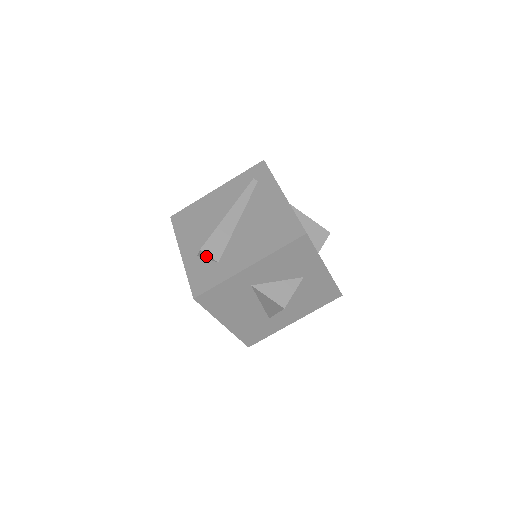
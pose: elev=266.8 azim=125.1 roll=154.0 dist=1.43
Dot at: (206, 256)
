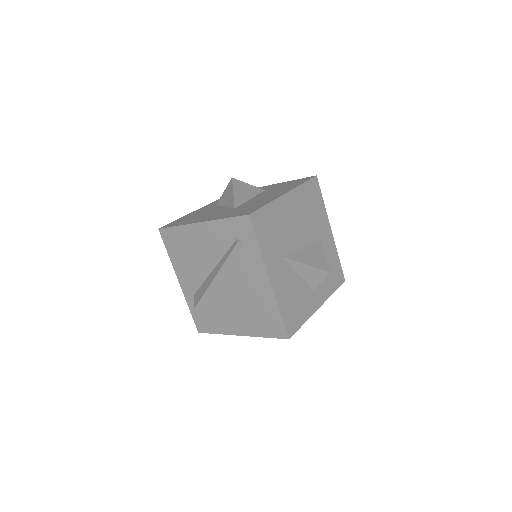
Dot at: occluded
